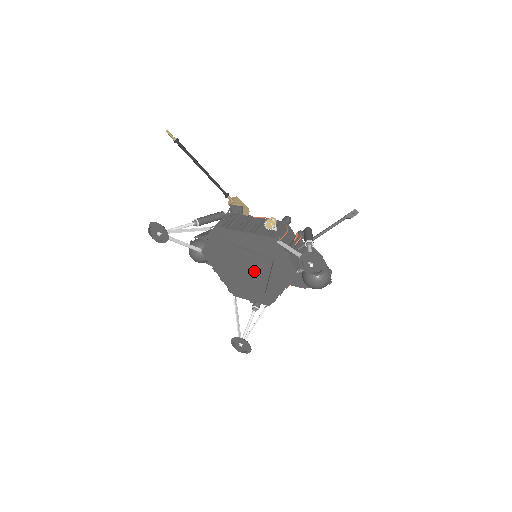
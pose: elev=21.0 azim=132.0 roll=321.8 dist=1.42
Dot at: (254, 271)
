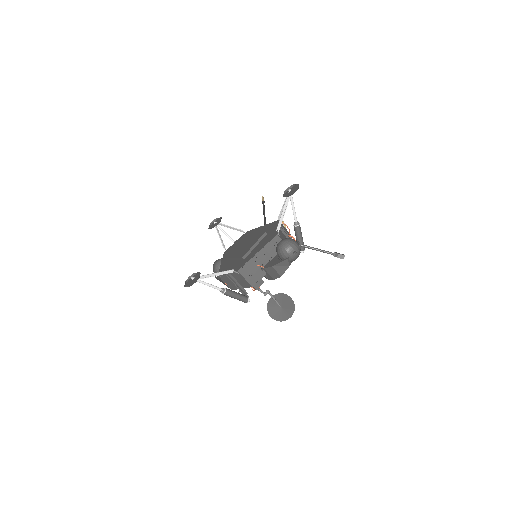
Dot at: (249, 244)
